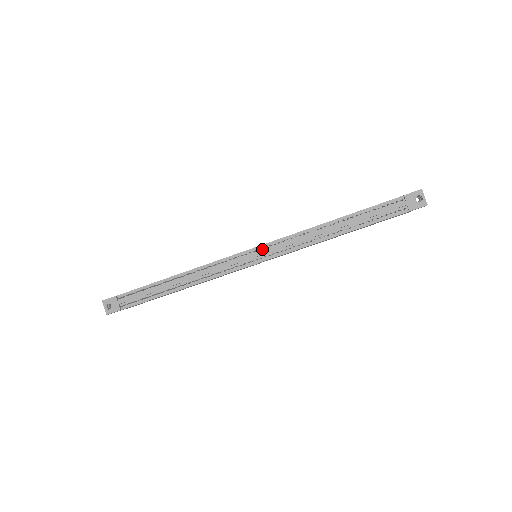
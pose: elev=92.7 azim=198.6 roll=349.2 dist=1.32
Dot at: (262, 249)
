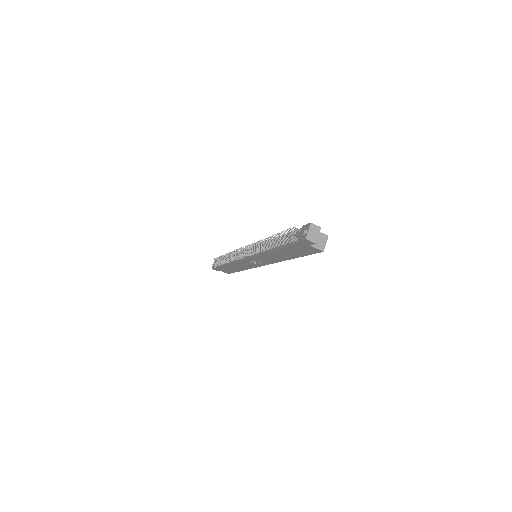
Dot at: occluded
